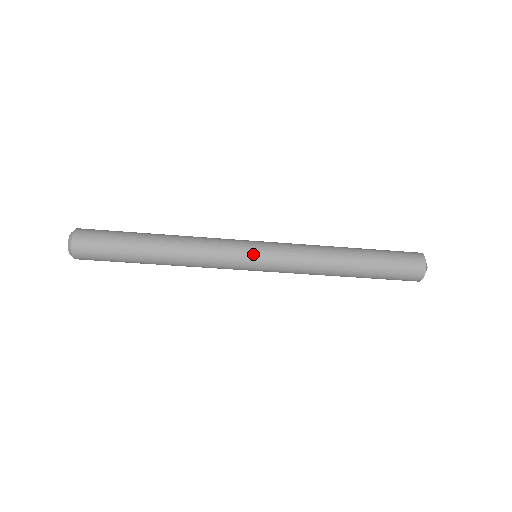
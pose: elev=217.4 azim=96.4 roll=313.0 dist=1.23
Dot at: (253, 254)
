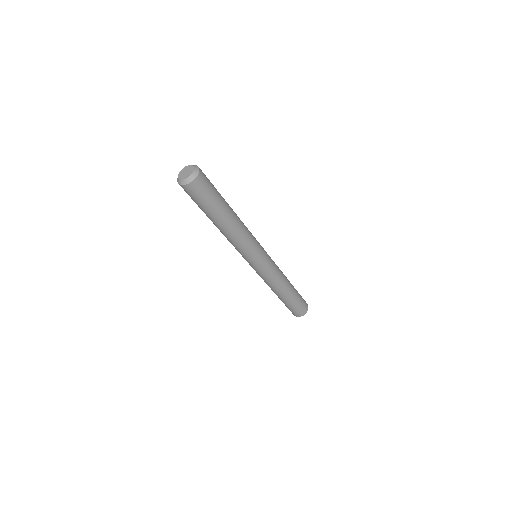
Dot at: (264, 252)
